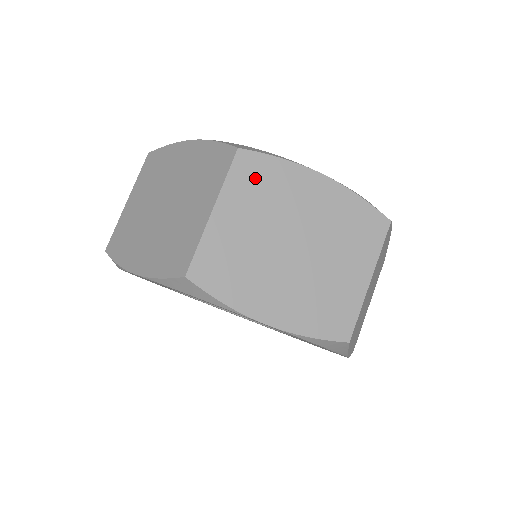
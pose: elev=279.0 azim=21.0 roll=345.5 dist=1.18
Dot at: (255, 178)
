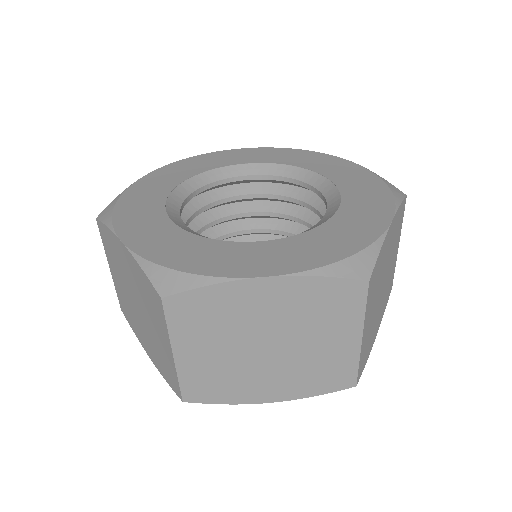
Dot at: (374, 283)
